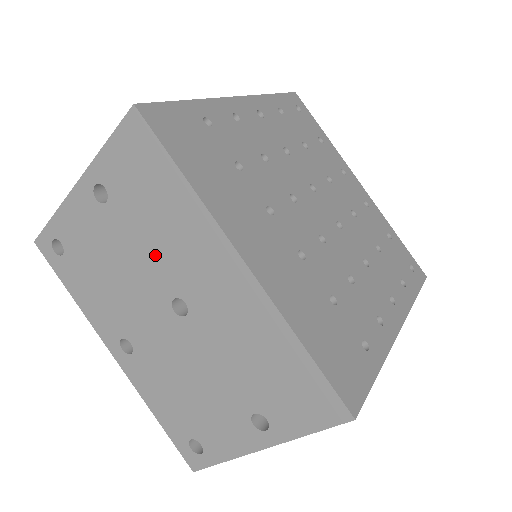
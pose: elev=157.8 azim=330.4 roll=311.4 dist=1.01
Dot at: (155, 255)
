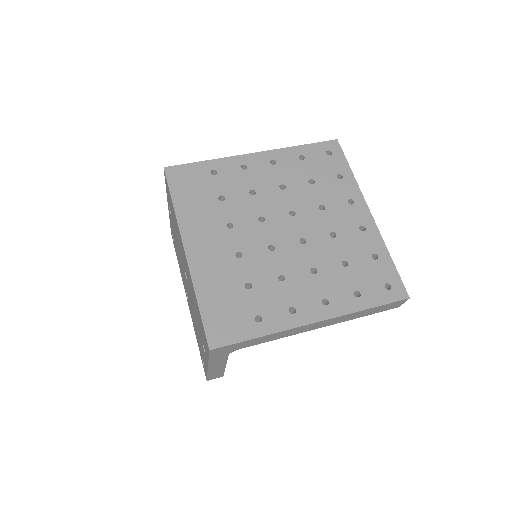
Dot at: (179, 245)
